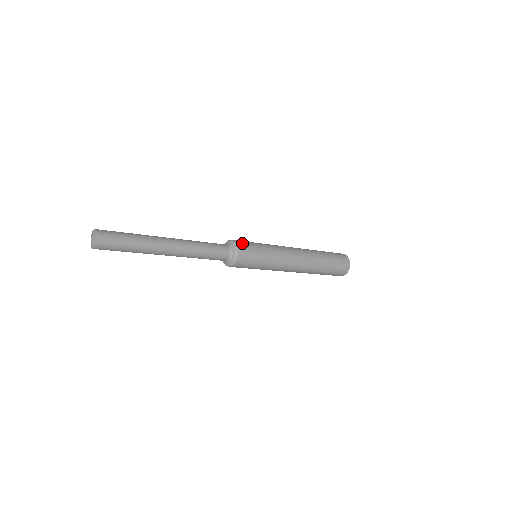
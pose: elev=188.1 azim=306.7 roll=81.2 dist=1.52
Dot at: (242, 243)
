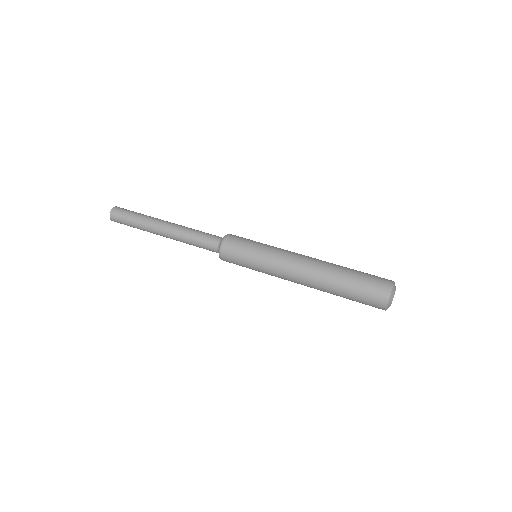
Dot at: (232, 239)
